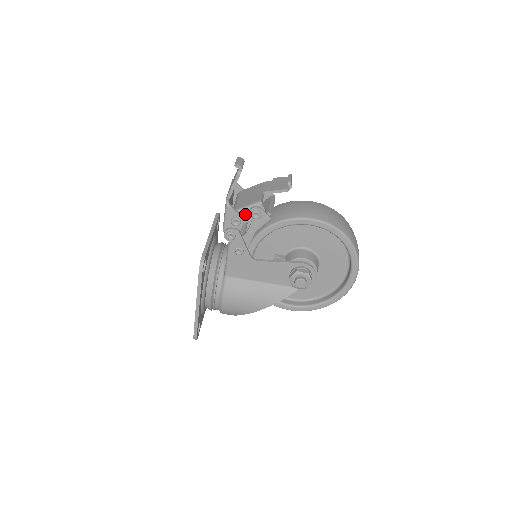
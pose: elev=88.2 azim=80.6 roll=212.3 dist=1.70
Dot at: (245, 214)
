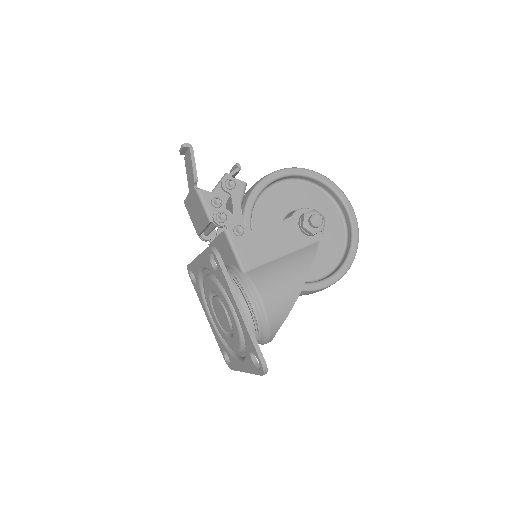
Dot at: (220, 193)
